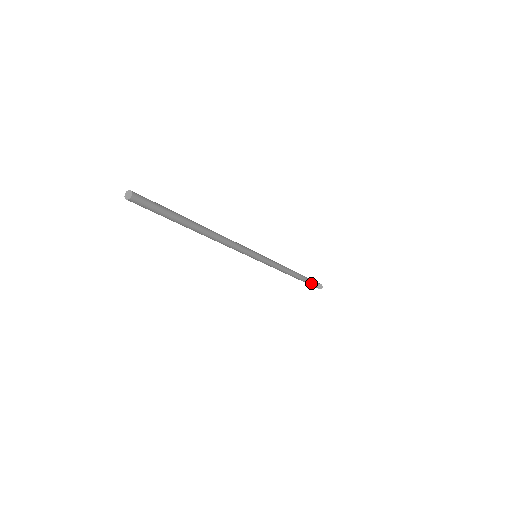
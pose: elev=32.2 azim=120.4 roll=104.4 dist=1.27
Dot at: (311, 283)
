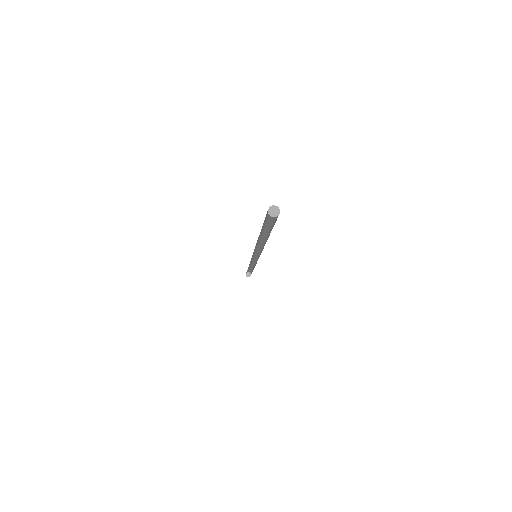
Dot at: occluded
